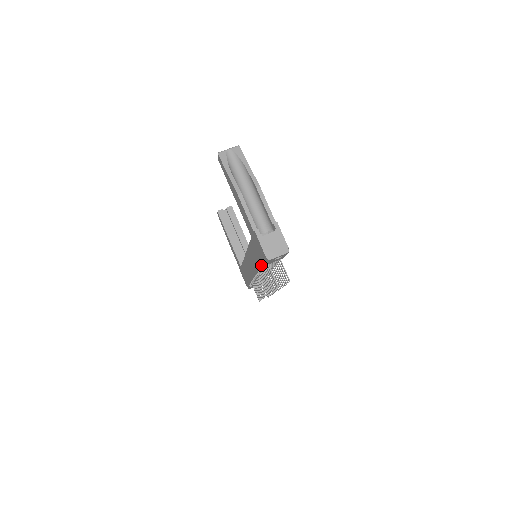
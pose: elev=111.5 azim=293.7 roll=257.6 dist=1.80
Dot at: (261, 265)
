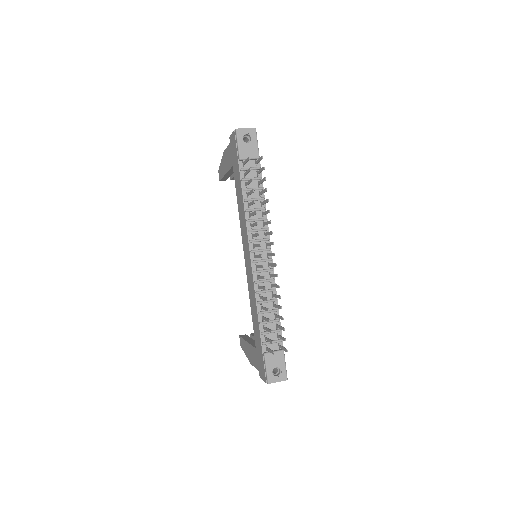
Dot at: (240, 177)
